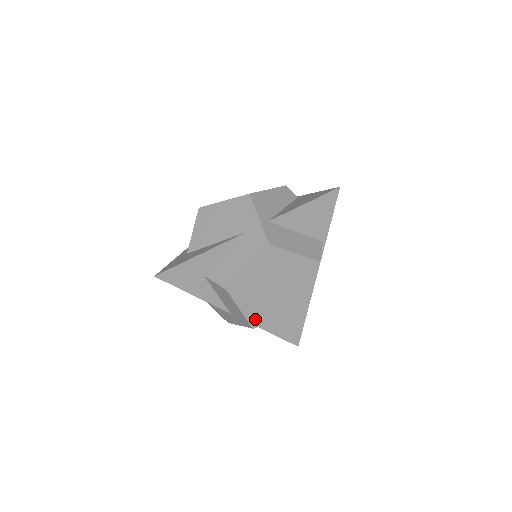
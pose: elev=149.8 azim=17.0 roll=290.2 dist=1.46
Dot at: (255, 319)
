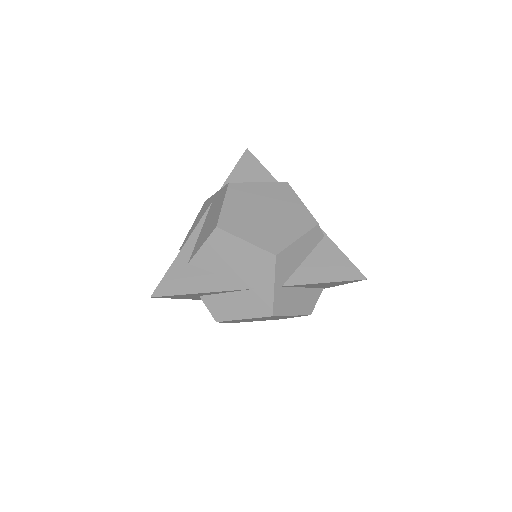
Dot at: (232, 322)
